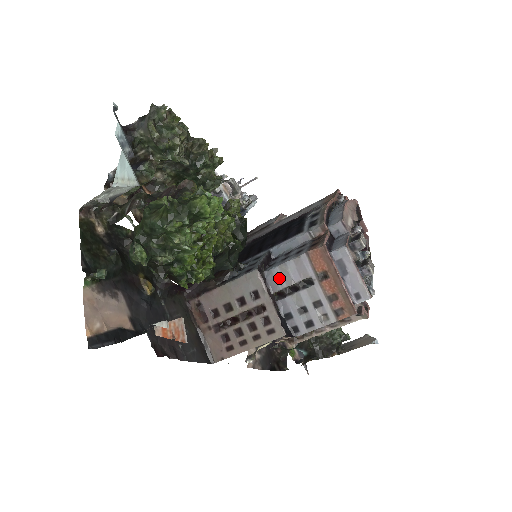
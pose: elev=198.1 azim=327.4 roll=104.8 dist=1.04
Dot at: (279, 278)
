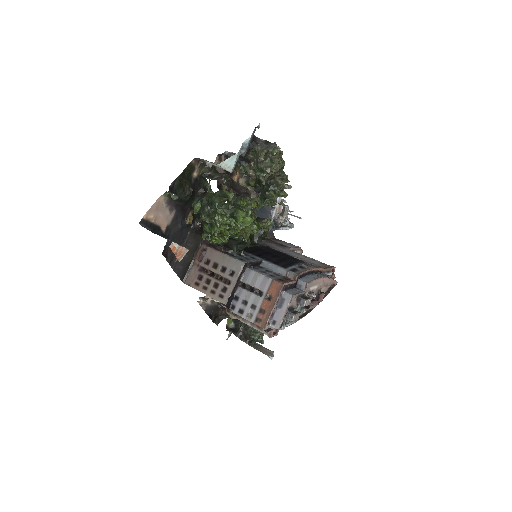
Dot at: (250, 277)
